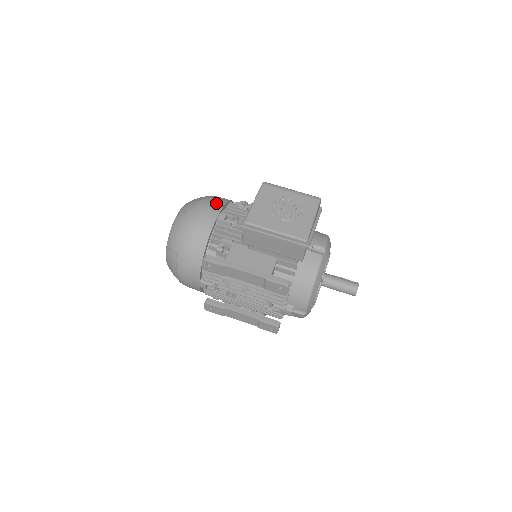
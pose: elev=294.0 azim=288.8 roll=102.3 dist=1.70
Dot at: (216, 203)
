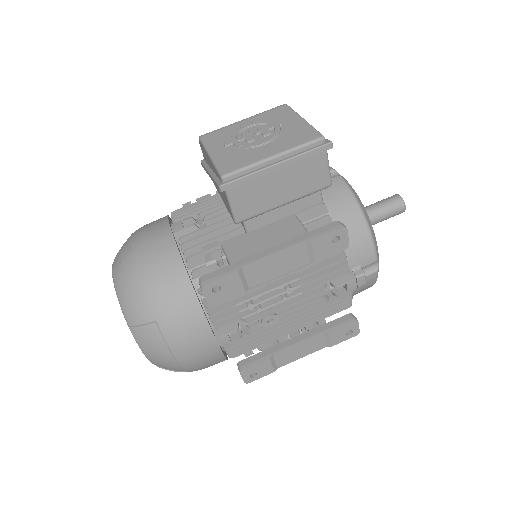
Dot at: (155, 223)
